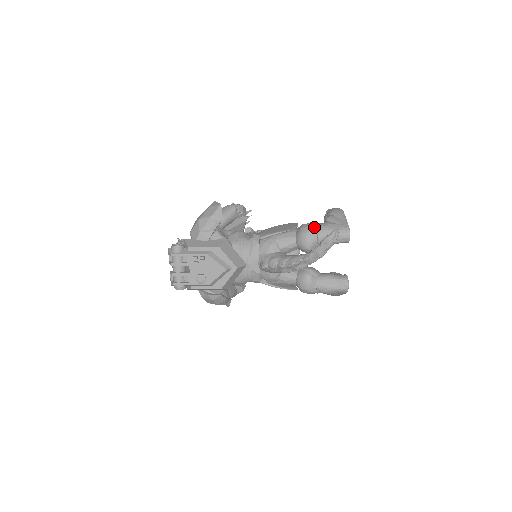
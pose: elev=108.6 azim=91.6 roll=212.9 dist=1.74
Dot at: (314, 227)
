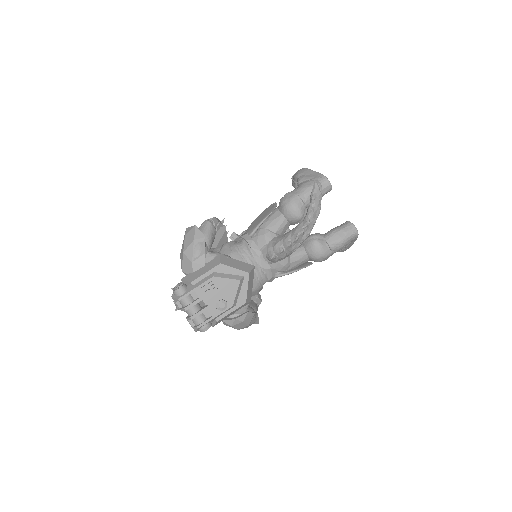
Dot at: (293, 194)
